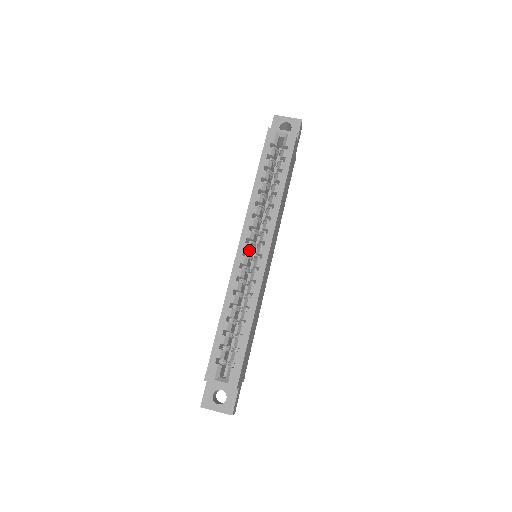
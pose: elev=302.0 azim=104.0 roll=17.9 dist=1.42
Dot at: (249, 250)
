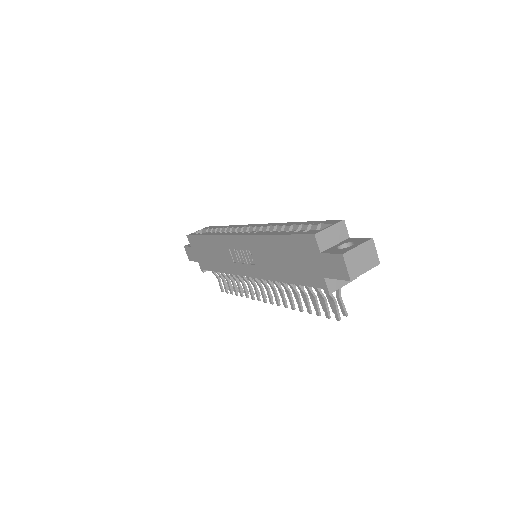
Dot at: occluded
